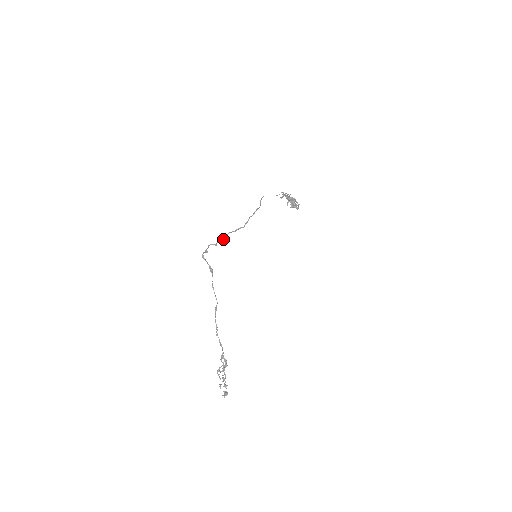
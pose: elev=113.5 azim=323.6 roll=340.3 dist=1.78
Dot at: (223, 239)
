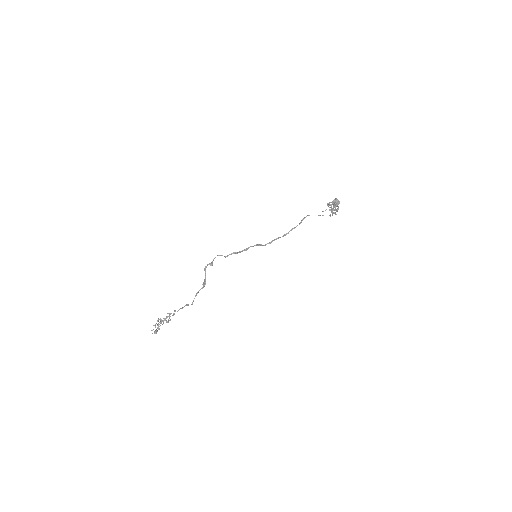
Dot at: (236, 253)
